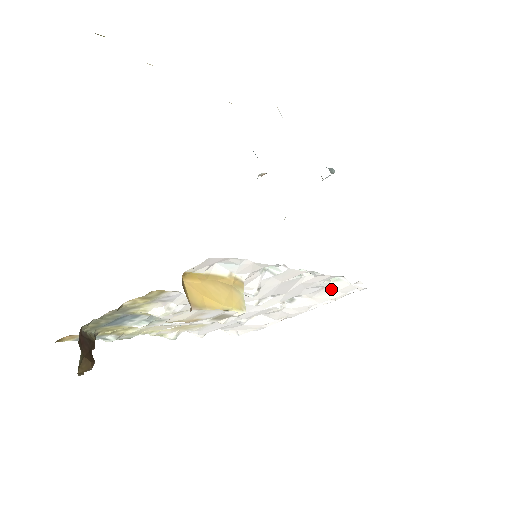
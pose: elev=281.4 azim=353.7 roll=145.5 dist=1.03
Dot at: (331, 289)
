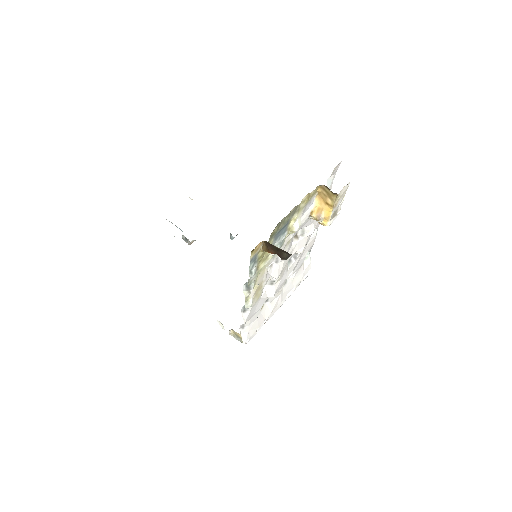
Dot at: (303, 268)
